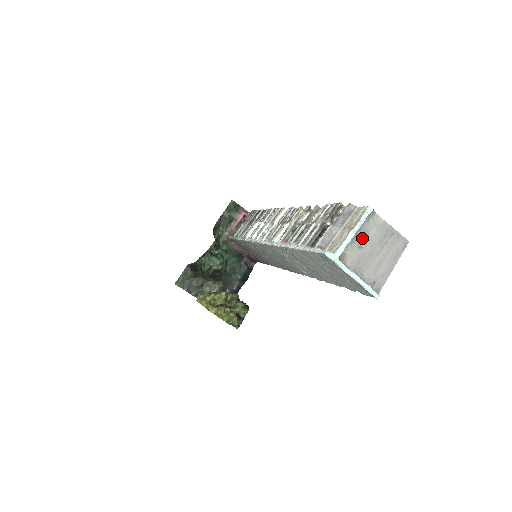
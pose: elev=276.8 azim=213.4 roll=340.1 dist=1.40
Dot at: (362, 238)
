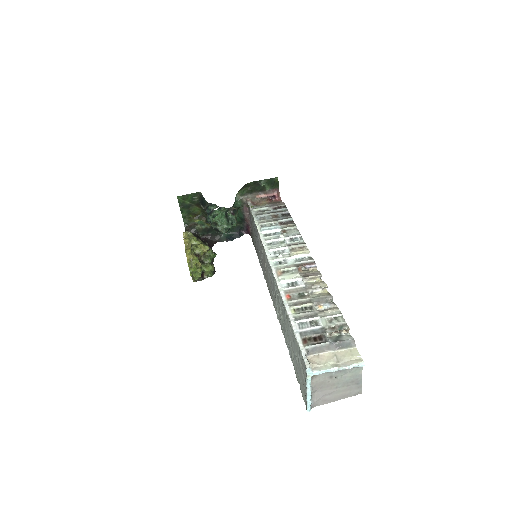
Dot at: (338, 373)
